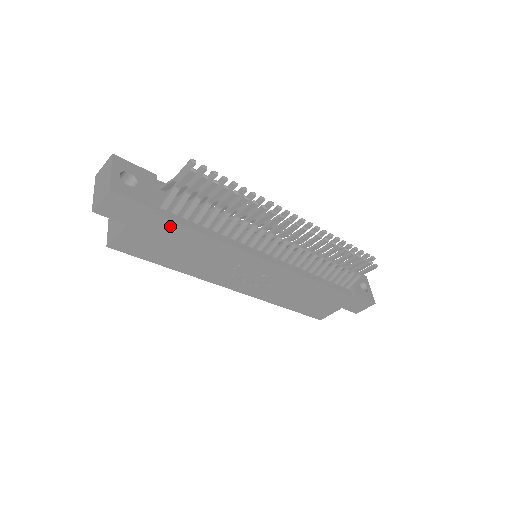
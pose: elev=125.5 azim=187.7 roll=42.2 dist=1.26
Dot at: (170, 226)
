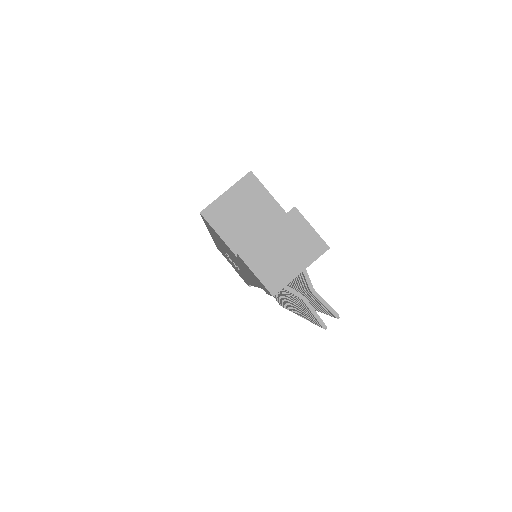
Dot at: (254, 280)
